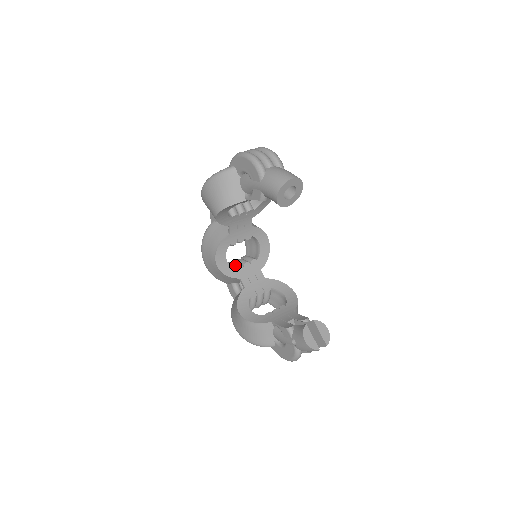
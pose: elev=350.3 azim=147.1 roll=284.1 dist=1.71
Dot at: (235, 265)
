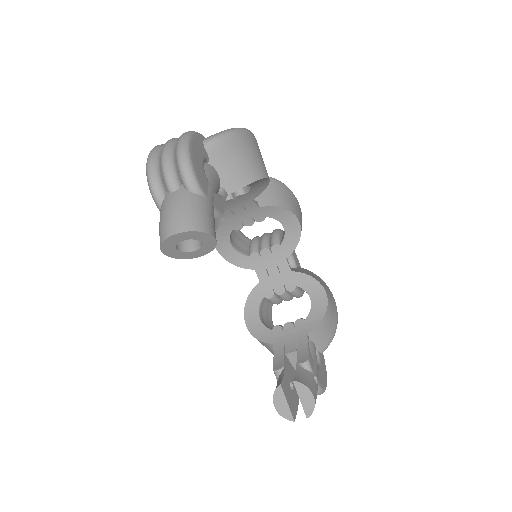
Dot at: (249, 251)
